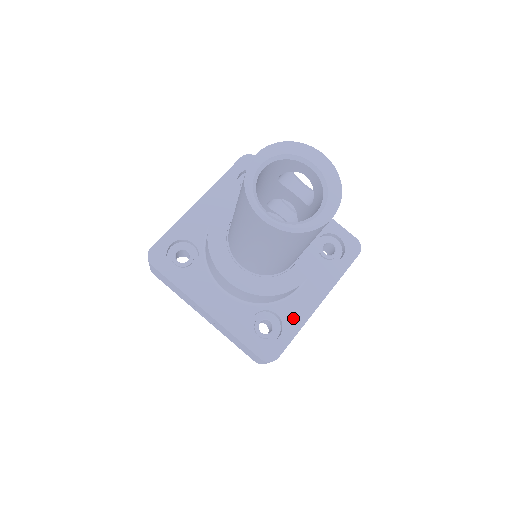
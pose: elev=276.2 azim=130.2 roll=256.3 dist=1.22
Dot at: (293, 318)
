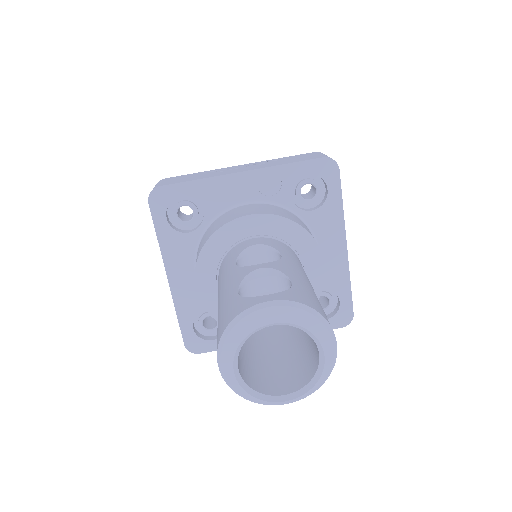
Dot at: (336, 279)
